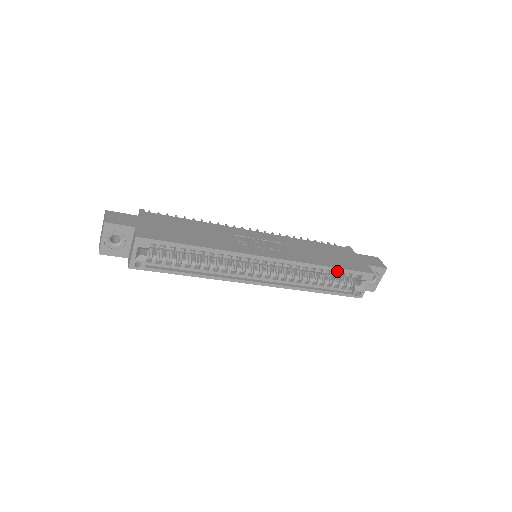
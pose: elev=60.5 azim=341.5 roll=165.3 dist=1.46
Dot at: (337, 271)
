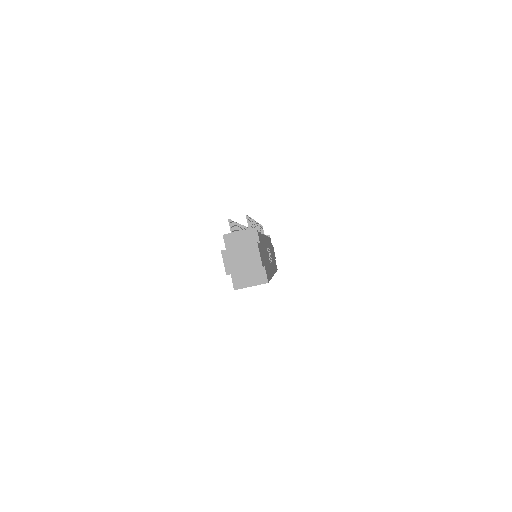
Dot at: occluded
